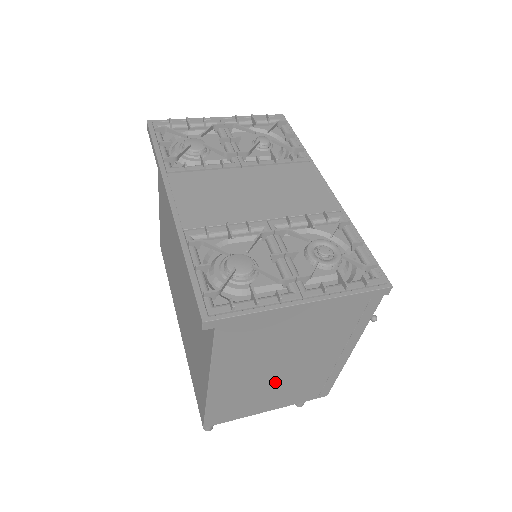
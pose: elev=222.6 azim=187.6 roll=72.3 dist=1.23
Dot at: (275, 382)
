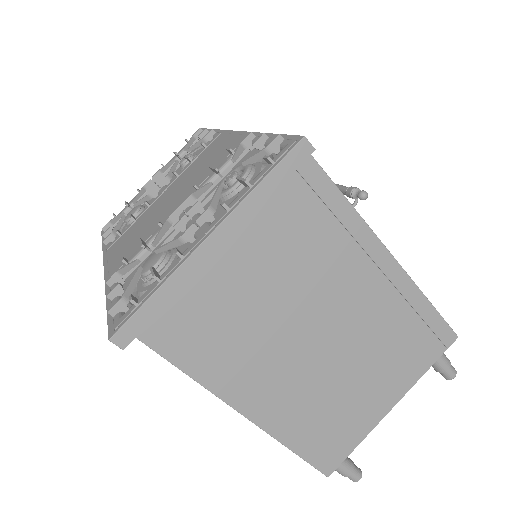
Dot at: (338, 361)
